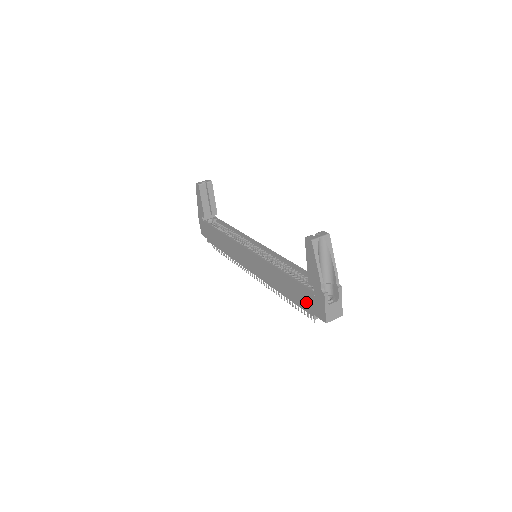
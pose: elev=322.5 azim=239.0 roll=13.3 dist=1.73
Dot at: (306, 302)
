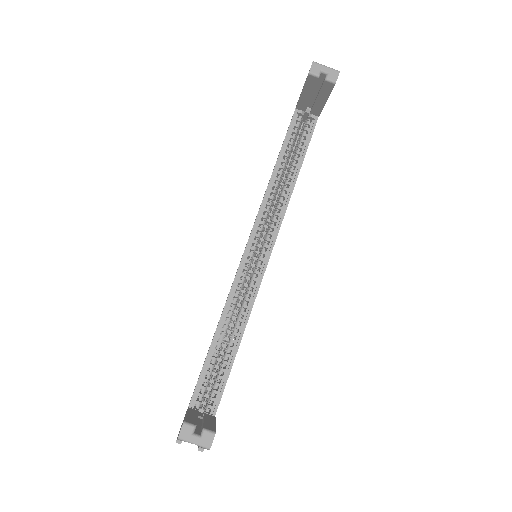
Dot at: occluded
